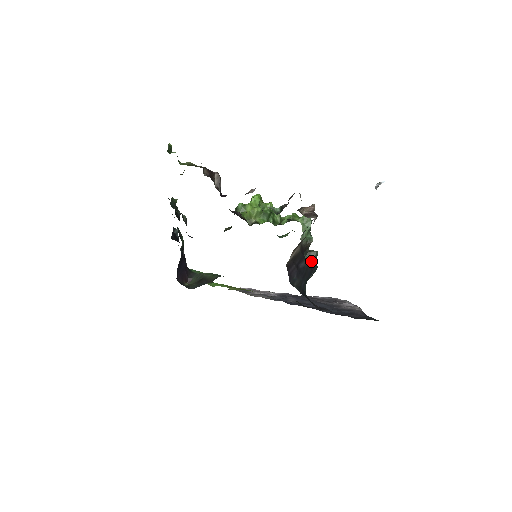
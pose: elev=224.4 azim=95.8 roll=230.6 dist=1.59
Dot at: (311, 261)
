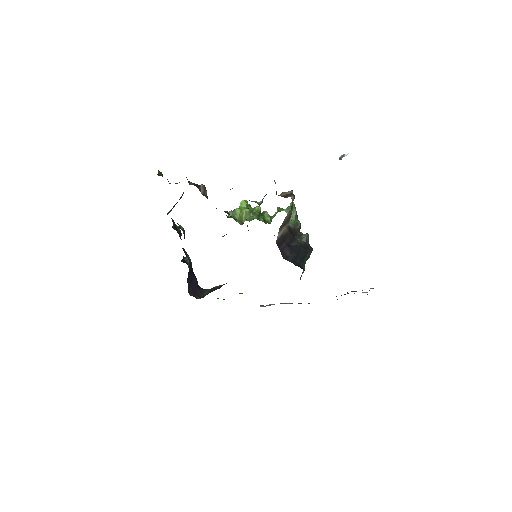
Dot at: (304, 243)
